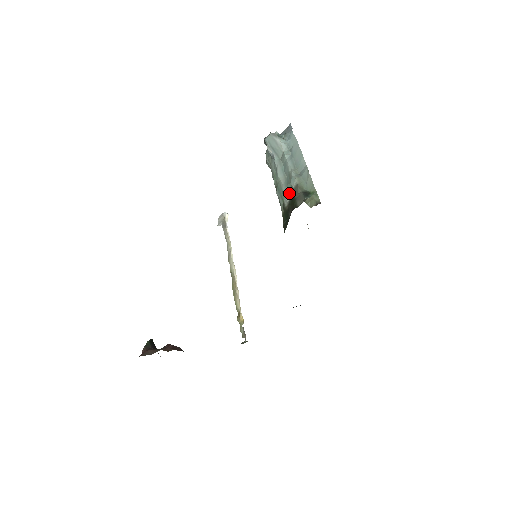
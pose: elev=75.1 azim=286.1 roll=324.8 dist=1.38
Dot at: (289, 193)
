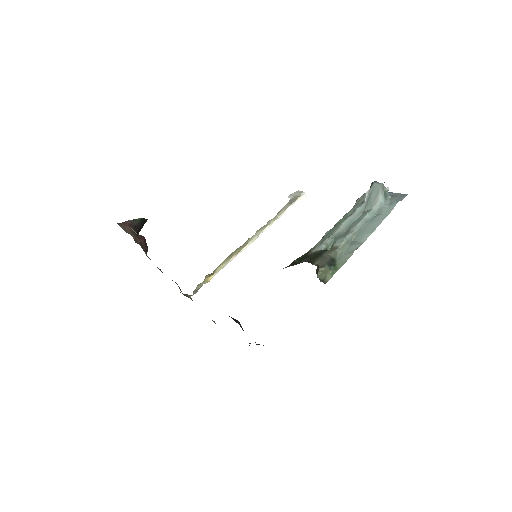
Dot at: (328, 245)
